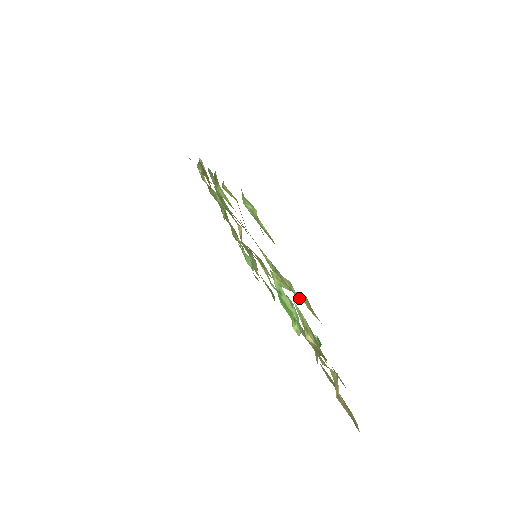
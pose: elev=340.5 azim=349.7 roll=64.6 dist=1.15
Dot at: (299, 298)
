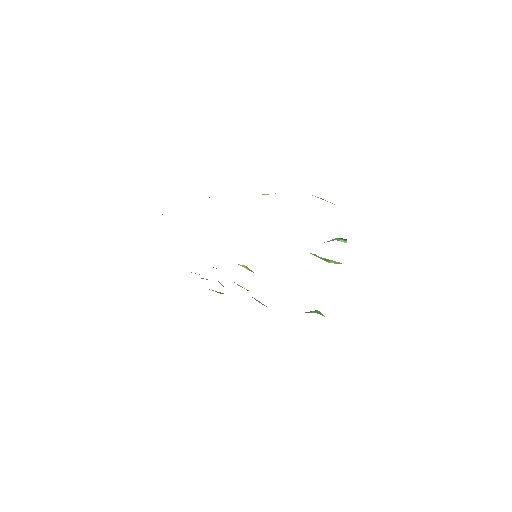
Dot at: occluded
